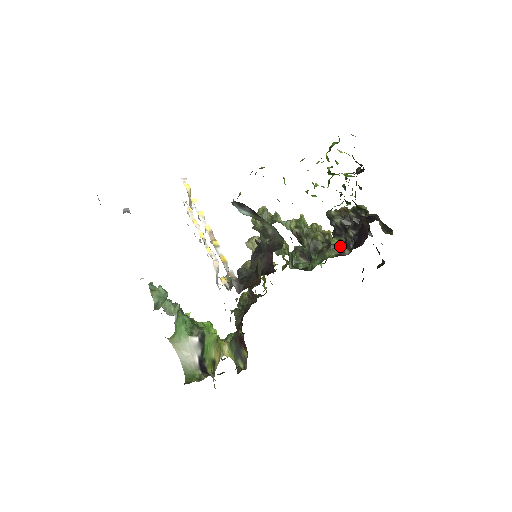
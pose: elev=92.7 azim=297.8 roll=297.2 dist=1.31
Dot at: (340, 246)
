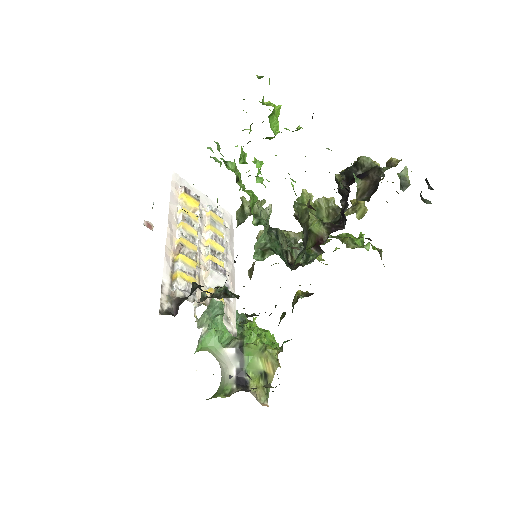
Dot at: (319, 230)
